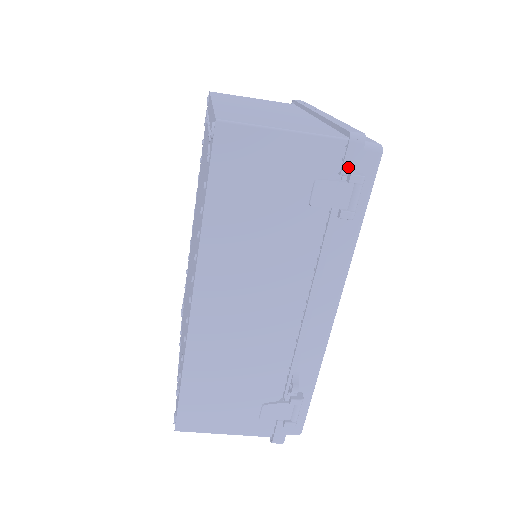
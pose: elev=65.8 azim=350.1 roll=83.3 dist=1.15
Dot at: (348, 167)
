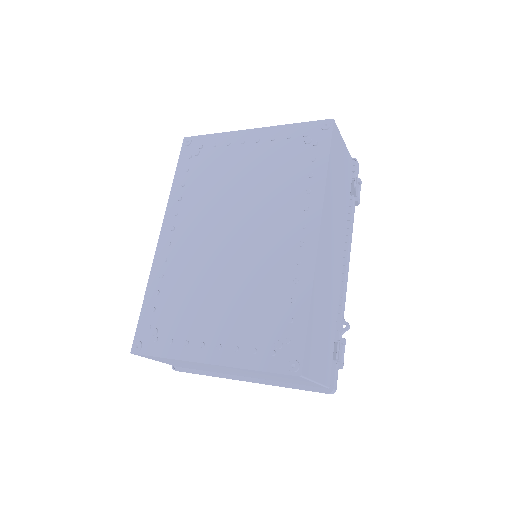
Dot at: (357, 175)
